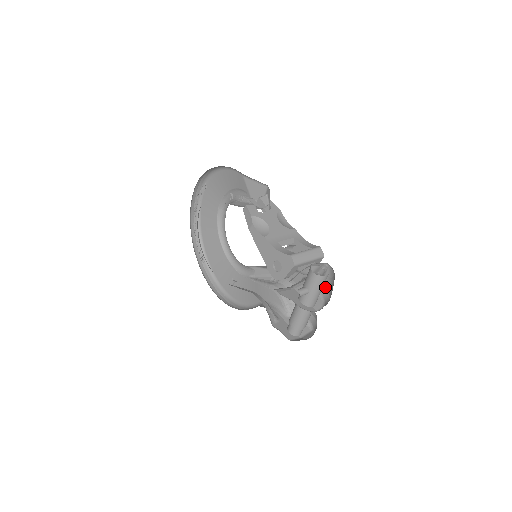
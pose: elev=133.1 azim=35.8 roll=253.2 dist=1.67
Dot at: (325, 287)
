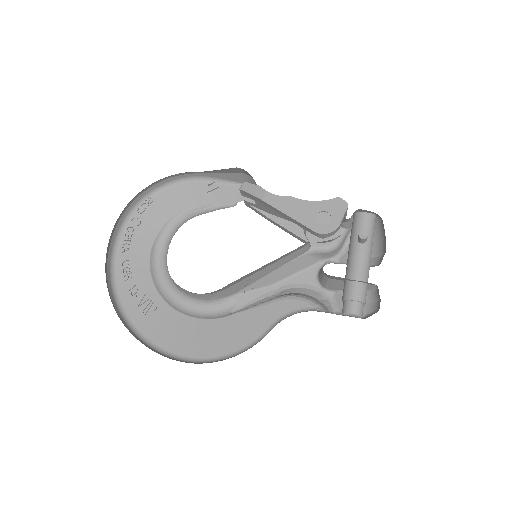
Dot at: occluded
